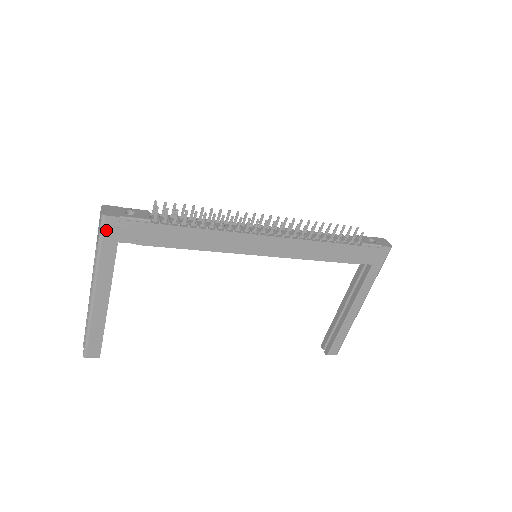
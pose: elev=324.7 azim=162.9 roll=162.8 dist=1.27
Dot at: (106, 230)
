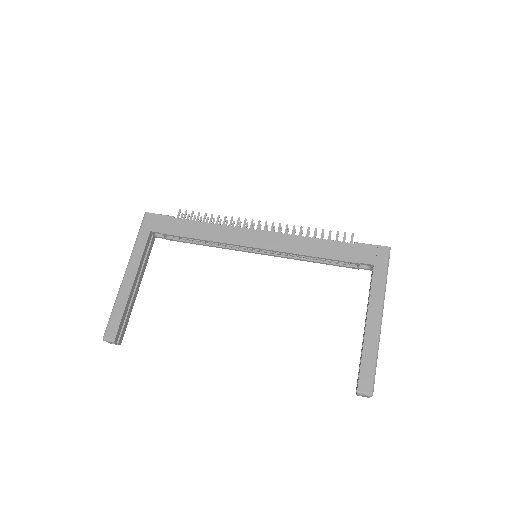
Dot at: (145, 222)
